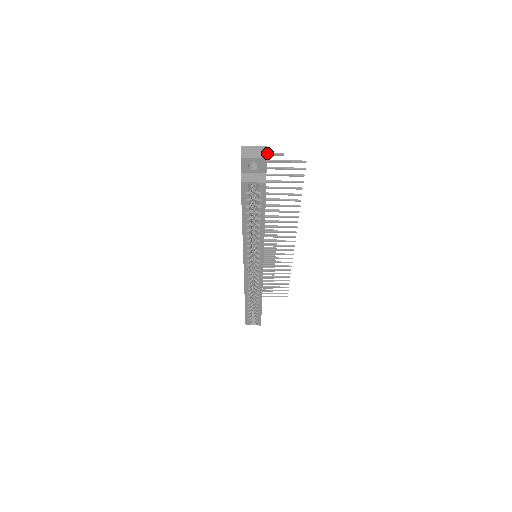
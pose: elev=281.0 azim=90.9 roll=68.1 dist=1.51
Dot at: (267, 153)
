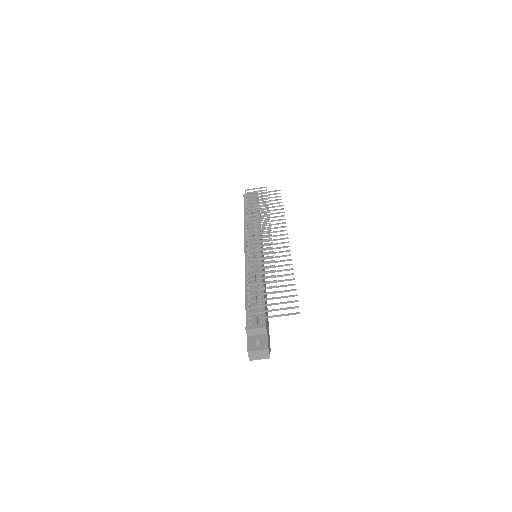
Dot at: occluded
